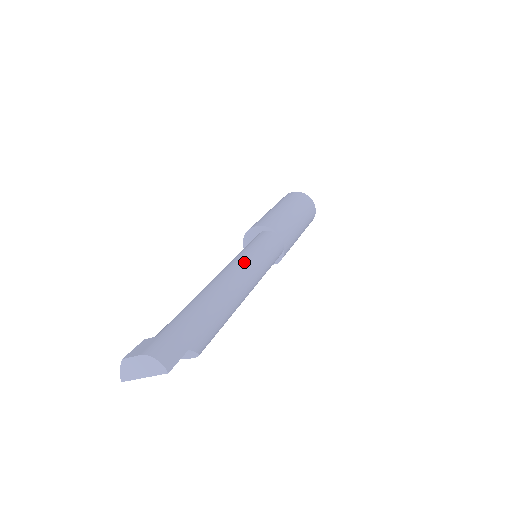
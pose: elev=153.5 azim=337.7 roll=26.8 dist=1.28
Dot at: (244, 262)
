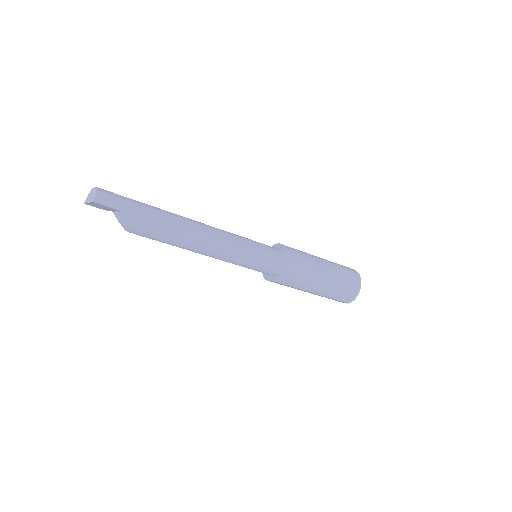
Dot at: (229, 234)
